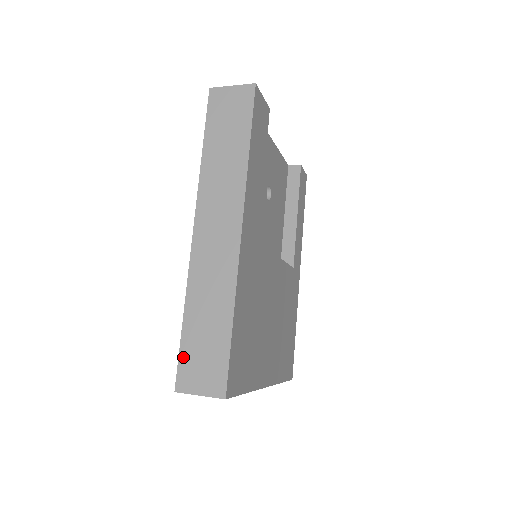
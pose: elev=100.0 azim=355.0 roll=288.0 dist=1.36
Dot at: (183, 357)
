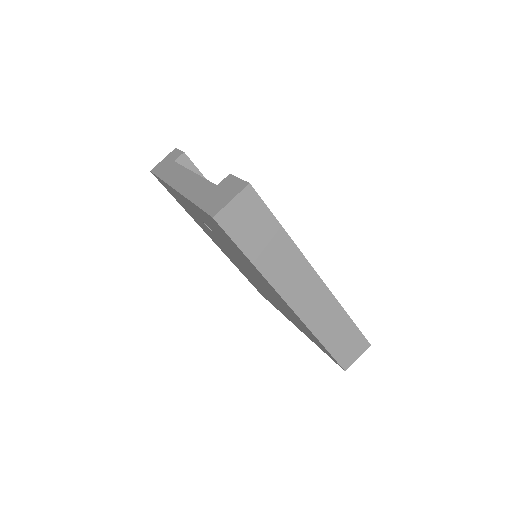
Dot at: (337, 357)
